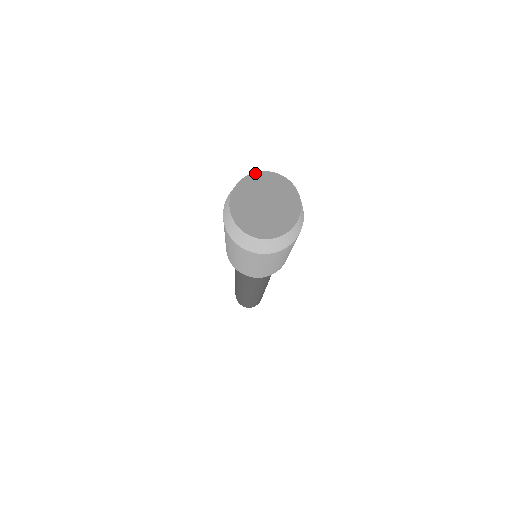
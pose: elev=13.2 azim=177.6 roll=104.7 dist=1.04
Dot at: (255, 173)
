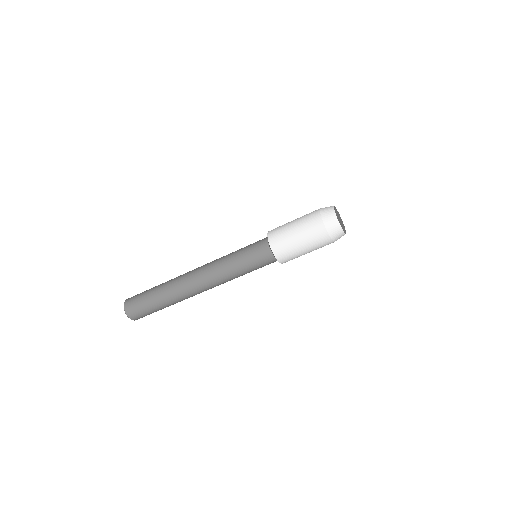
Dot at: (339, 214)
